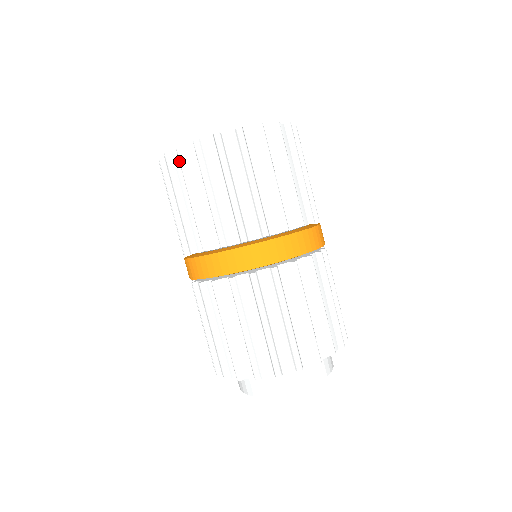
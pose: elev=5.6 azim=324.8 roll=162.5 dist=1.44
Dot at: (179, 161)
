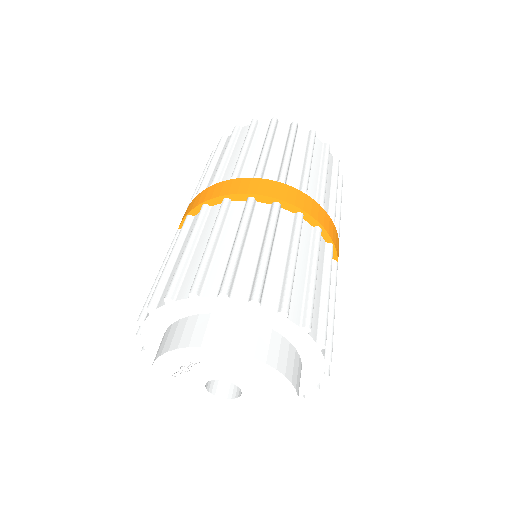
Dot at: occluded
